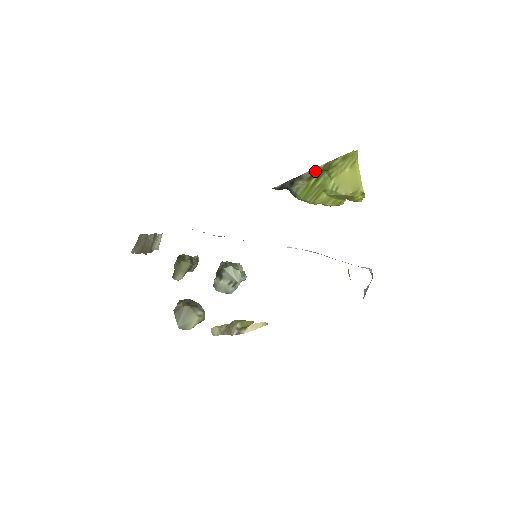
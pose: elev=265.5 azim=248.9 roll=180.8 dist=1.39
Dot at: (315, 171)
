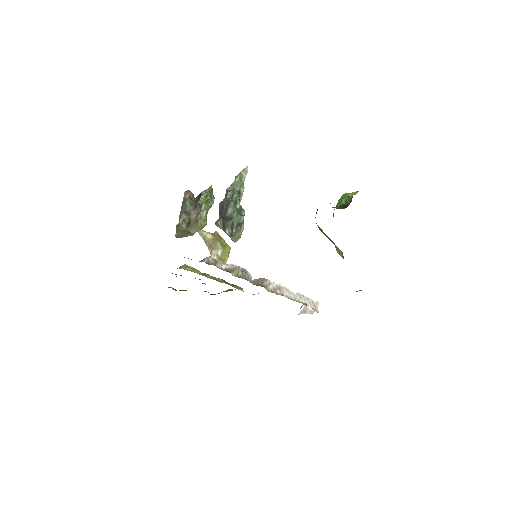
Dot at: occluded
